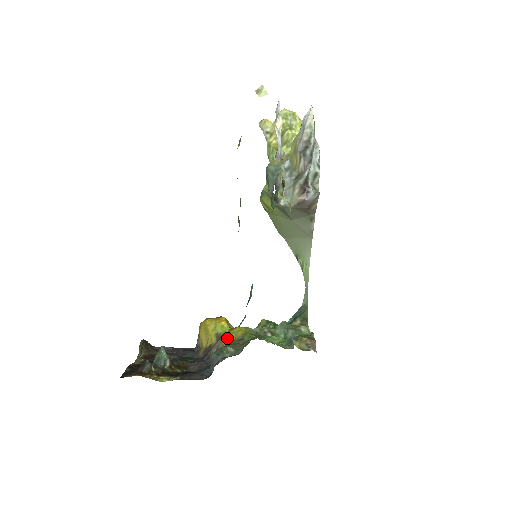
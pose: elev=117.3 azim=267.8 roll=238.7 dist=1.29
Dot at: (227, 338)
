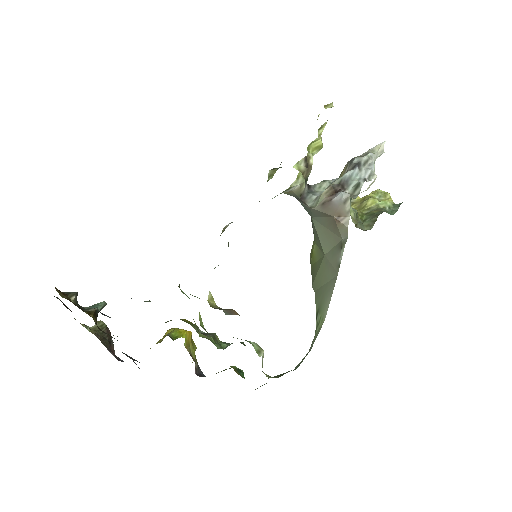
Dot at: (166, 322)
